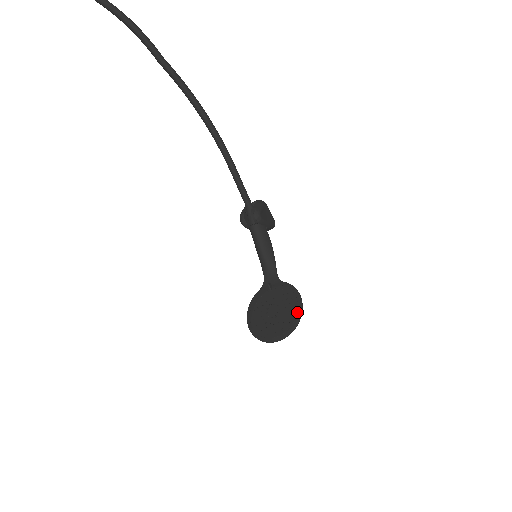
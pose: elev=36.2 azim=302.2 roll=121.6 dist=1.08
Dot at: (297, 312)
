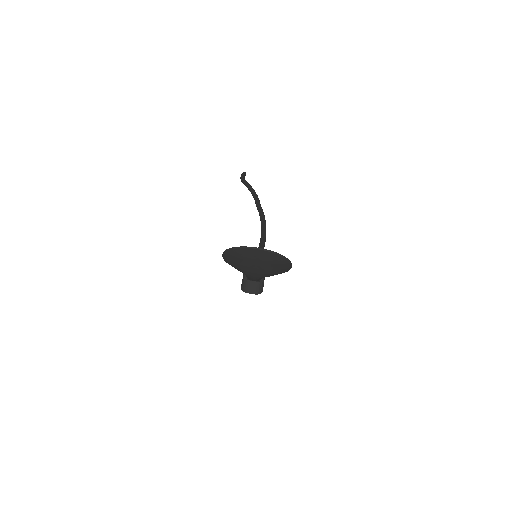
Dot at: (287, 261)
